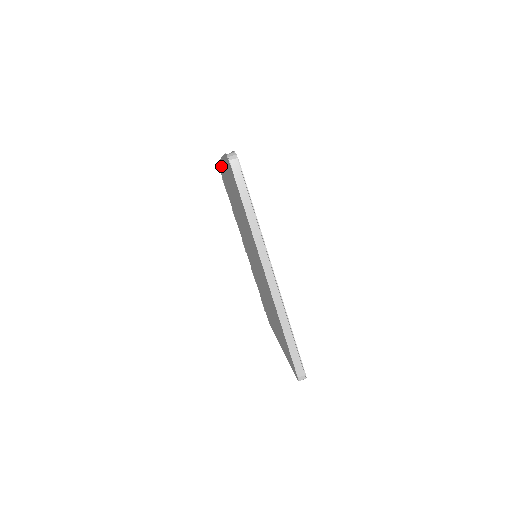
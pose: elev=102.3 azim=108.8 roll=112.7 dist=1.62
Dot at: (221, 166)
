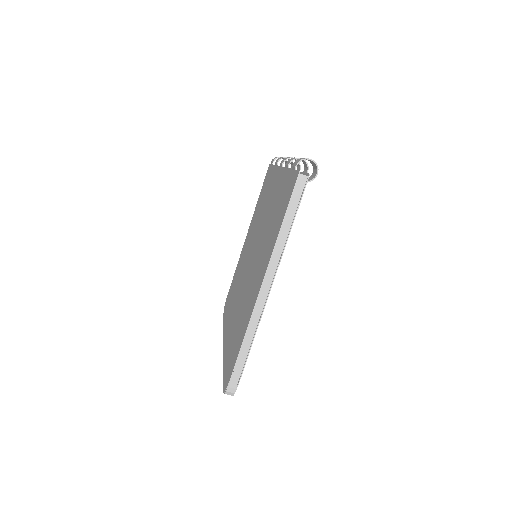
Dot at: (273, 245)
